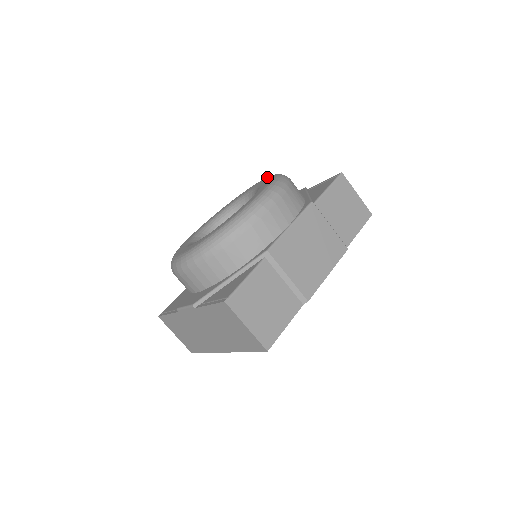
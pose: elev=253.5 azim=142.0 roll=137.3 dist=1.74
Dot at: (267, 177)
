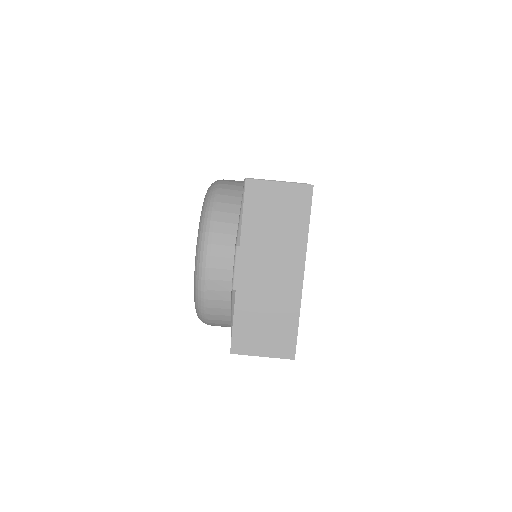
Dot at: occluded
